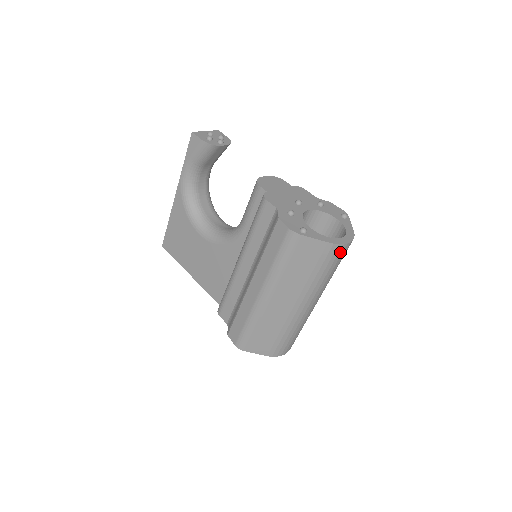
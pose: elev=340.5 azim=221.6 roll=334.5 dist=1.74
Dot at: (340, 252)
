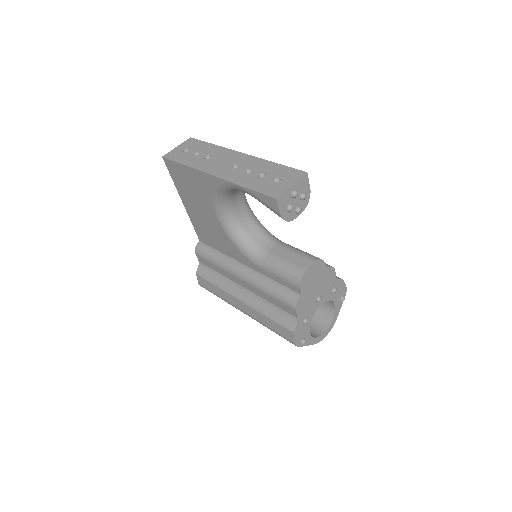
Dot at: occluded
